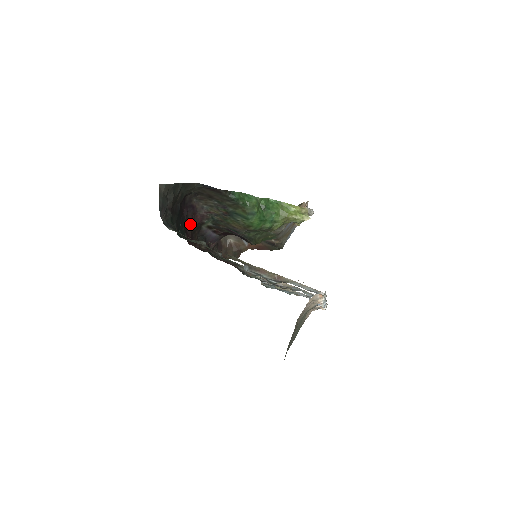
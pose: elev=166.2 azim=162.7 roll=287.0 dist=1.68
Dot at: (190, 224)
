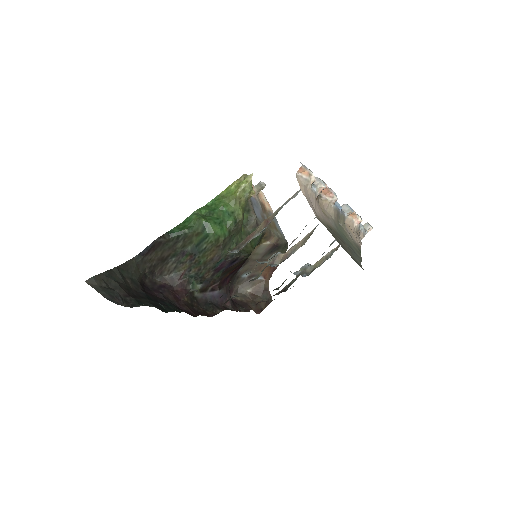
Dot at: (178, 302)
